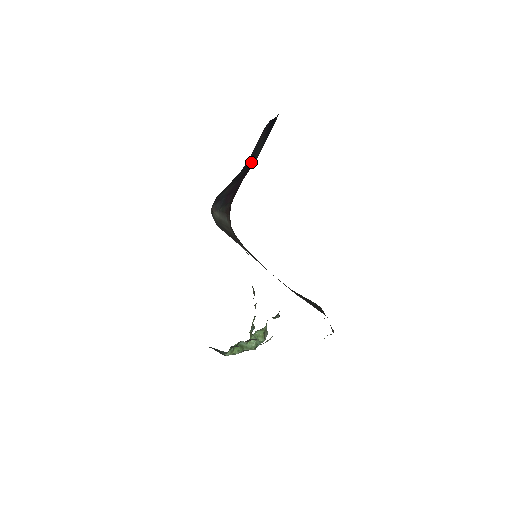
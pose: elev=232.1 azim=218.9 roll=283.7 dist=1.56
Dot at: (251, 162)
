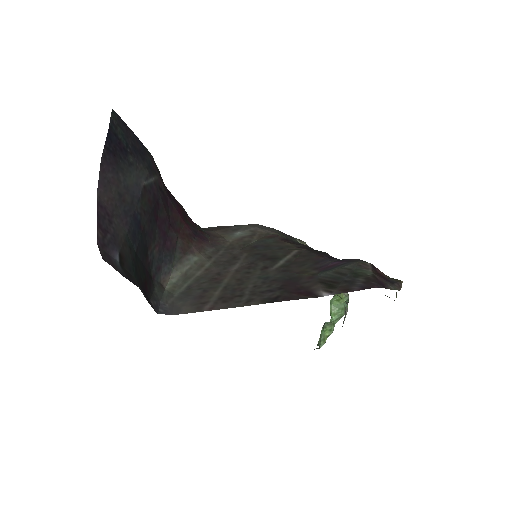
Dot at: (144, 201)
